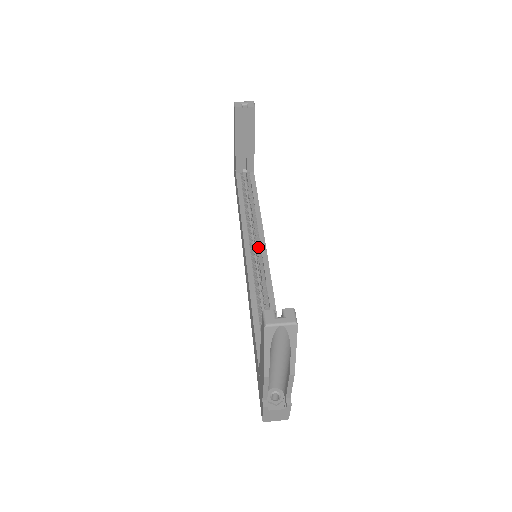
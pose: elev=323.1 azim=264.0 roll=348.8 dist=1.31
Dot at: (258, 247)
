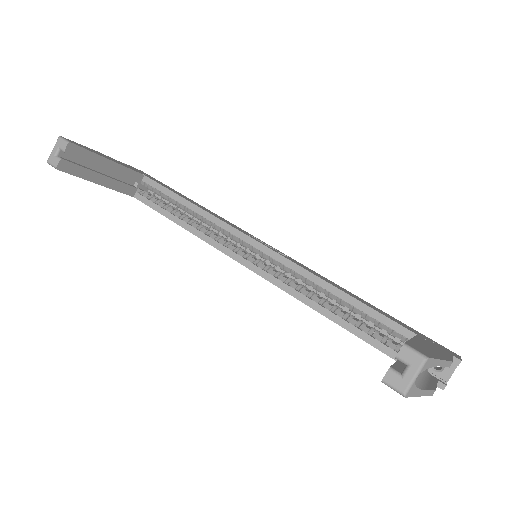
Dot at: (247, 247)
